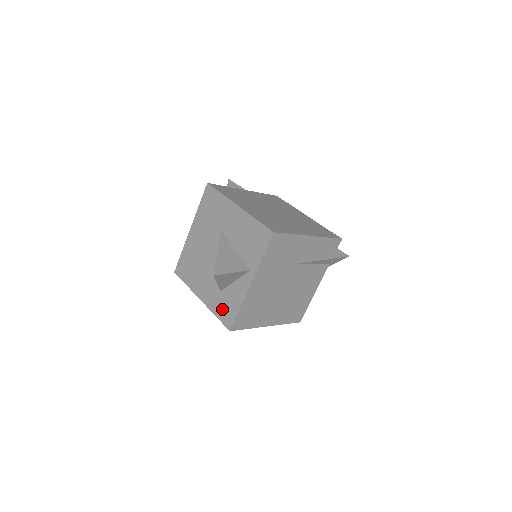
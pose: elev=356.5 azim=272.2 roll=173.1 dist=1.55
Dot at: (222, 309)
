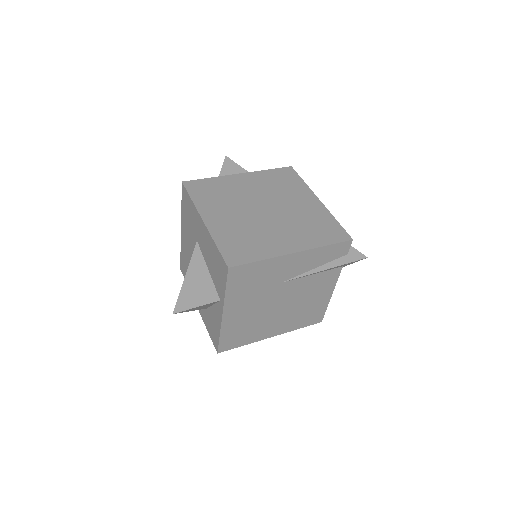
Dot at: (210, 328)
